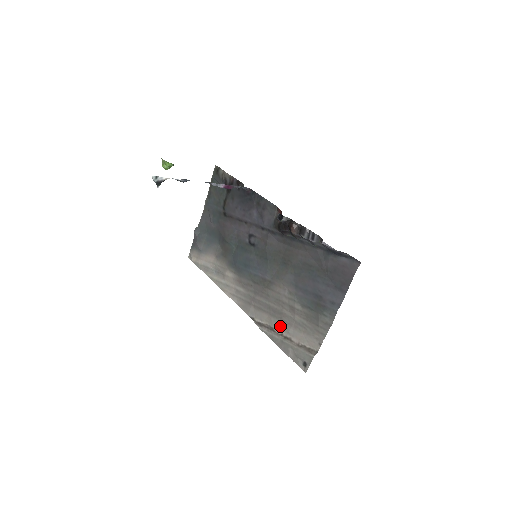
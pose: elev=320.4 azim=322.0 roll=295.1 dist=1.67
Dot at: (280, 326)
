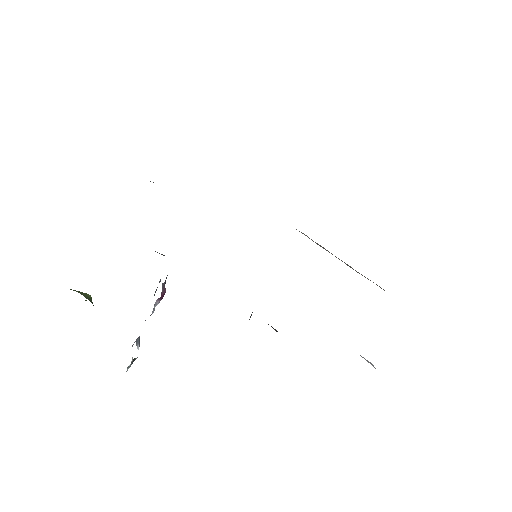
Dot at: occluded
